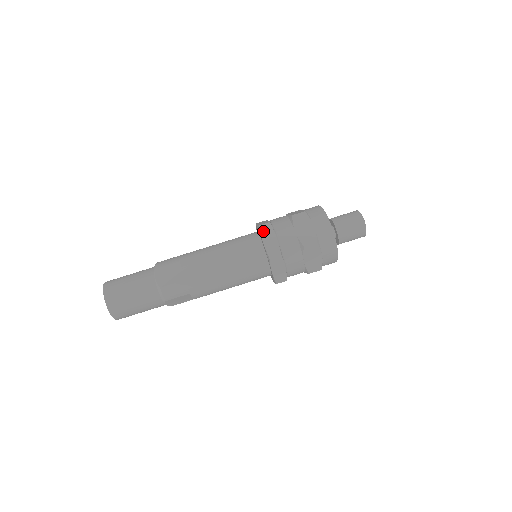
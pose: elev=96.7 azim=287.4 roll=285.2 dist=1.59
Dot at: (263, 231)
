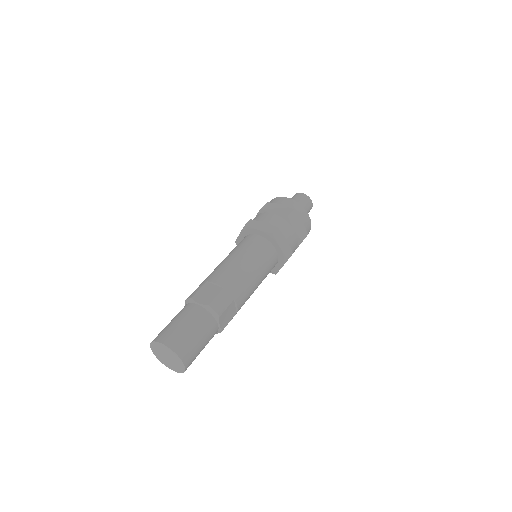
Dot at: (251, 225)
